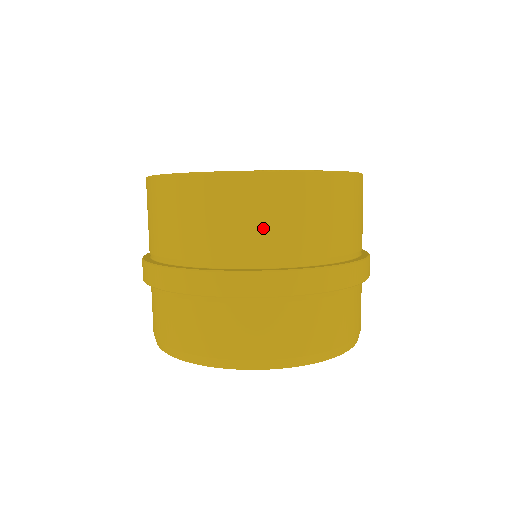
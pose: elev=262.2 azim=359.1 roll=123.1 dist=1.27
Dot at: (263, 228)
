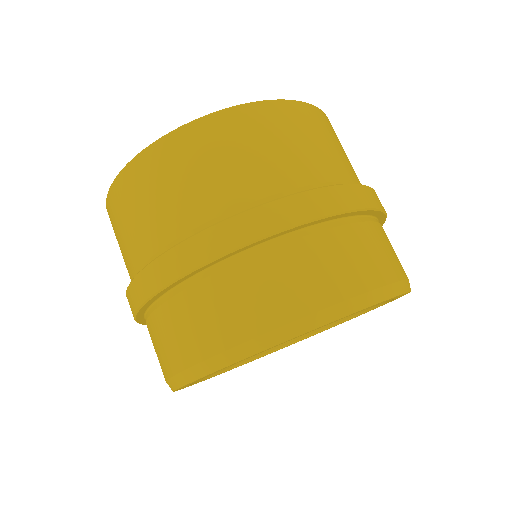
Dot at: (345, 156)
